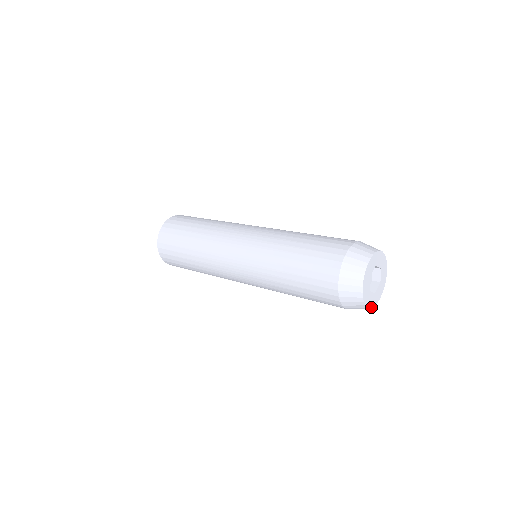
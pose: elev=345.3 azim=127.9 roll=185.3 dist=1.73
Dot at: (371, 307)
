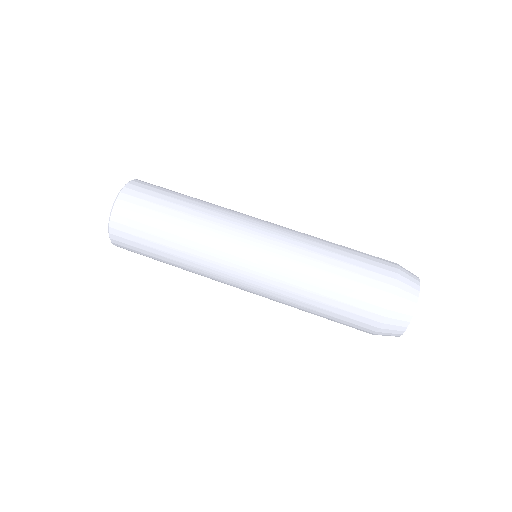
Dot at: occluded
